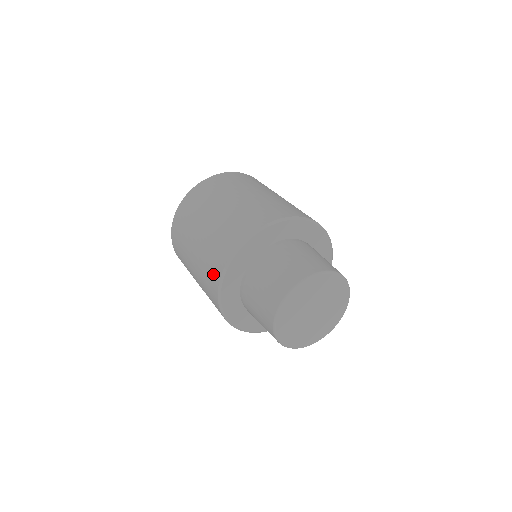
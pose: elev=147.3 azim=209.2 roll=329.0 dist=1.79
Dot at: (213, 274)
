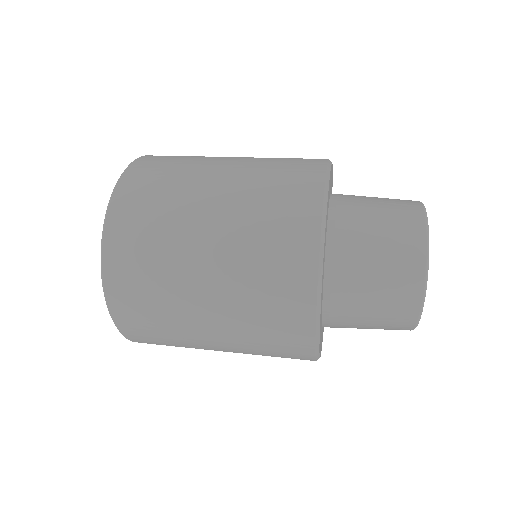
Dot at: (292, 304)
